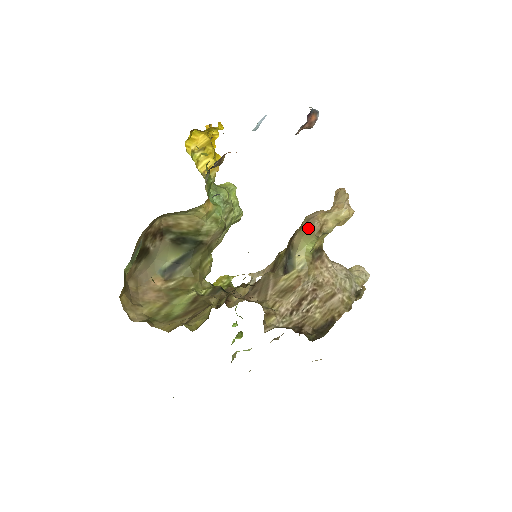
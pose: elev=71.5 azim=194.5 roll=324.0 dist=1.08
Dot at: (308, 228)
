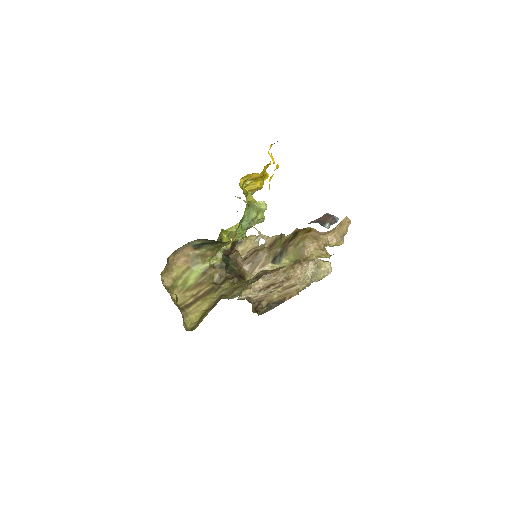
Dot at: (299, 252)
